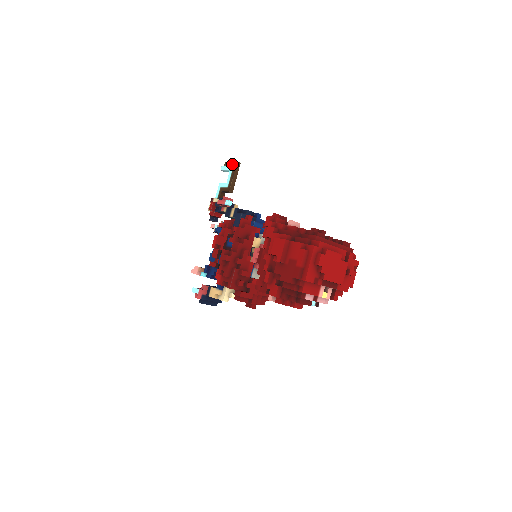
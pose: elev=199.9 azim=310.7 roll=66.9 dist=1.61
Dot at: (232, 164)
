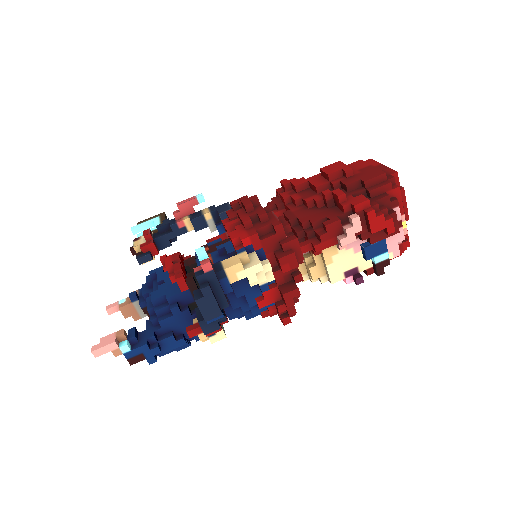
Dot at: (155, 216)
